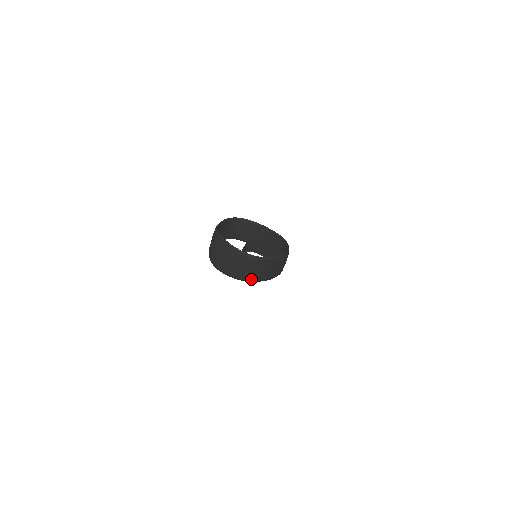
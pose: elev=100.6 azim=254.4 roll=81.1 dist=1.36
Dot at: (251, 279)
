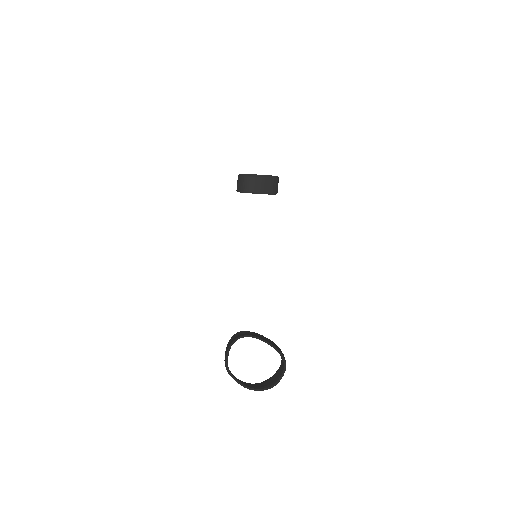
Dot at: occluded
